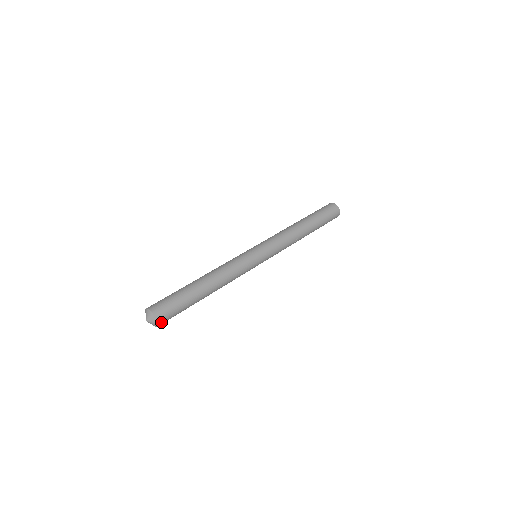
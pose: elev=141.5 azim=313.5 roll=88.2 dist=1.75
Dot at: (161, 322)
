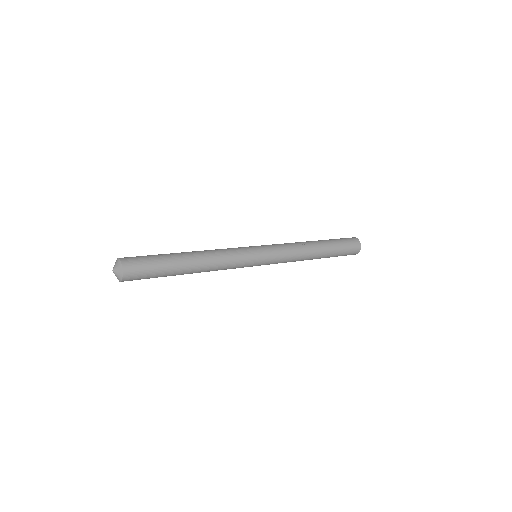
Dot at: (126, 264)
